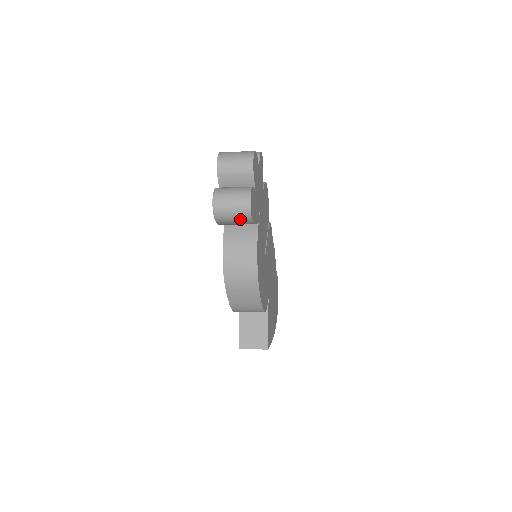
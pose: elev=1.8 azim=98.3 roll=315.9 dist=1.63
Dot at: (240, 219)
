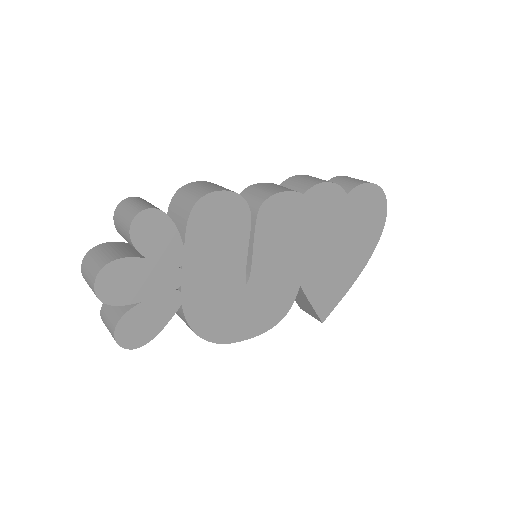
Dot at: occluded
